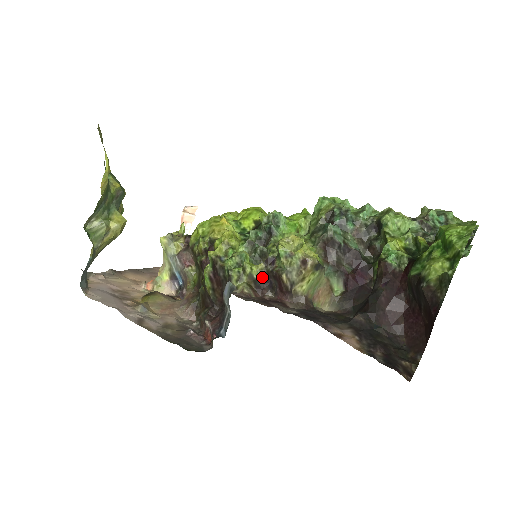
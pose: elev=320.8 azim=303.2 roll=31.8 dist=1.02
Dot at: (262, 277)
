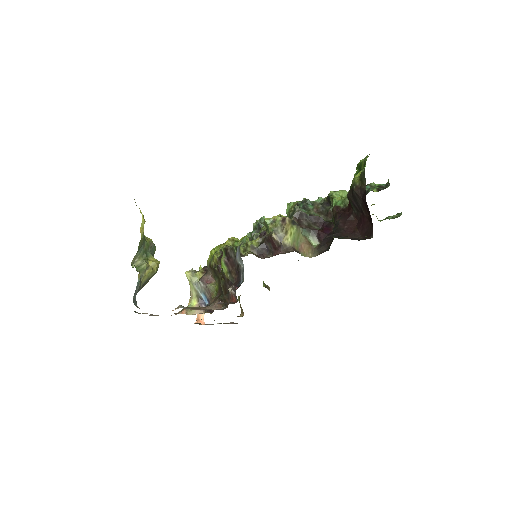
Dot at: (260, 245)
